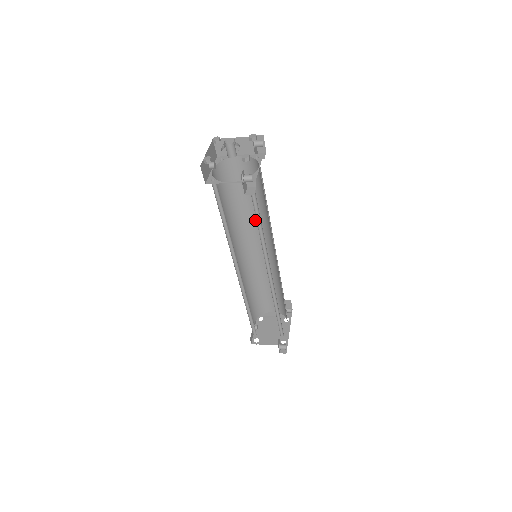
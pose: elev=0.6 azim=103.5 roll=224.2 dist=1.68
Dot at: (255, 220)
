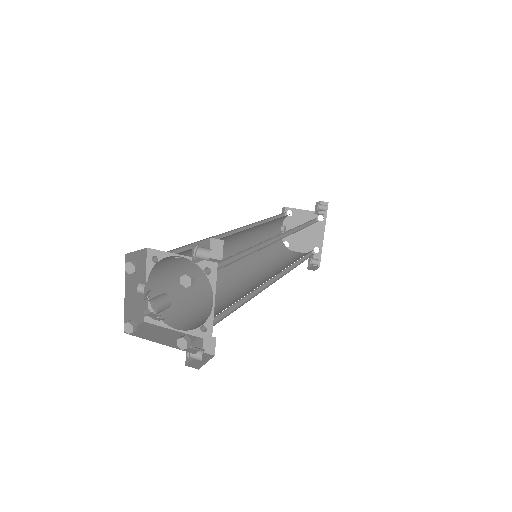
Dot at: occluded
